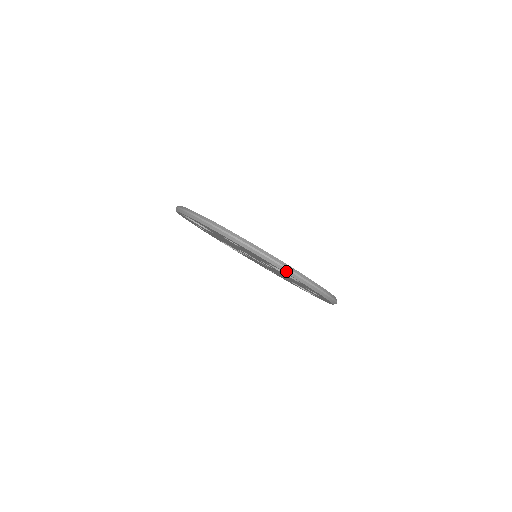
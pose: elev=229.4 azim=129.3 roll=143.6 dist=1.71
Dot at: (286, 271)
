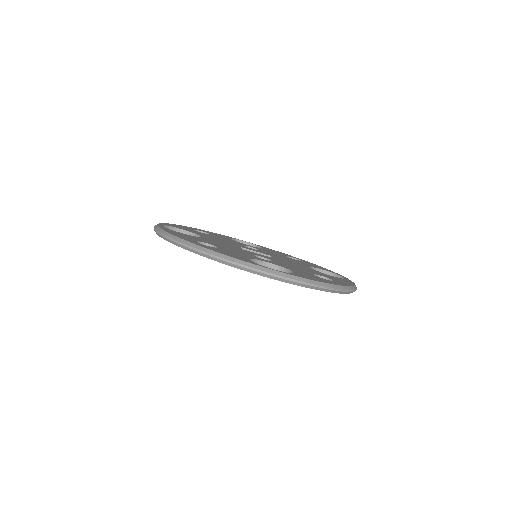
Dot at: (260, 274)
